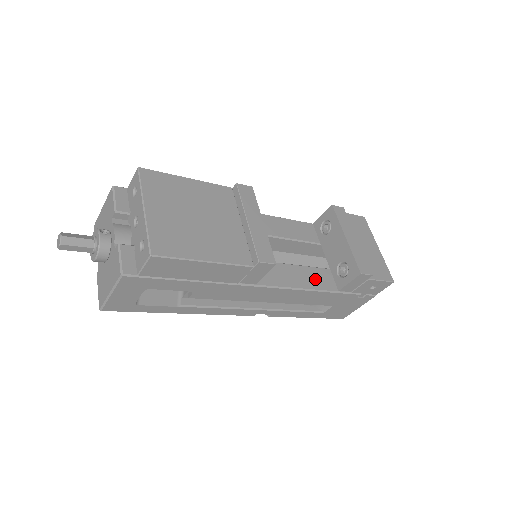
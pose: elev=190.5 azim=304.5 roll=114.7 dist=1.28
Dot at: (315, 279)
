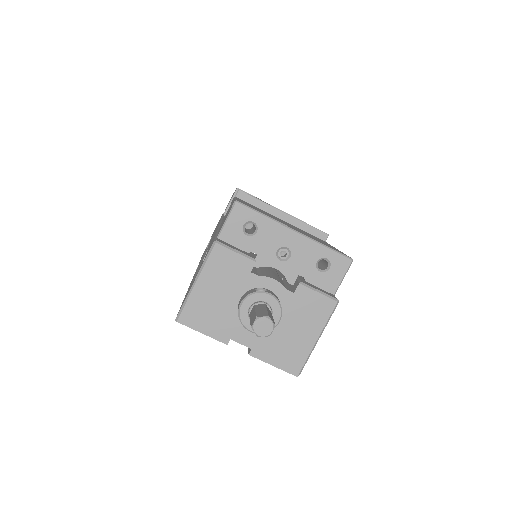
Dot at: occluded
